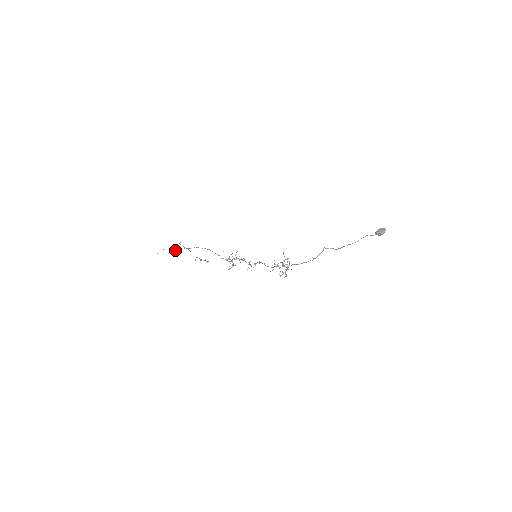
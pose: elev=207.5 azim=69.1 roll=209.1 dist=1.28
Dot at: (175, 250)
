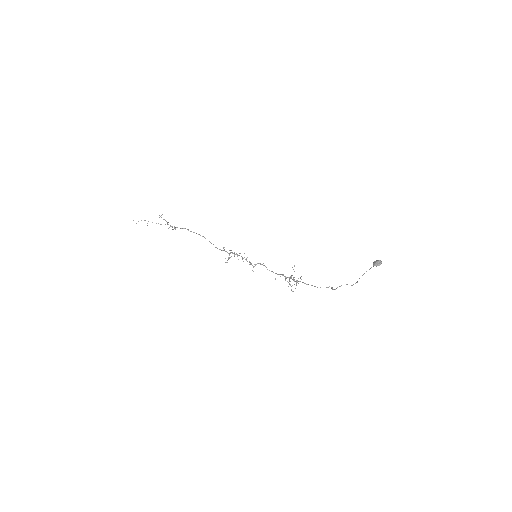
Dot at: (156, 223)
